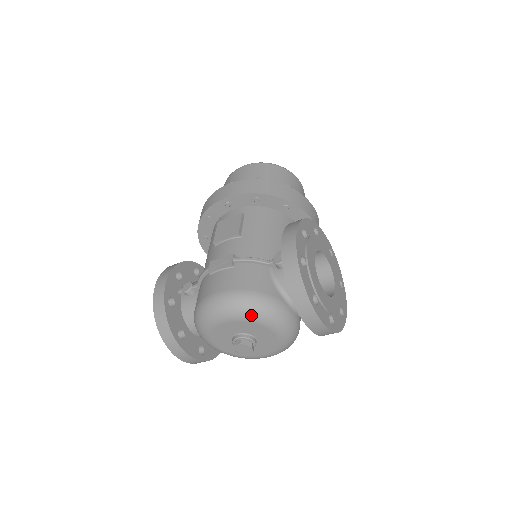
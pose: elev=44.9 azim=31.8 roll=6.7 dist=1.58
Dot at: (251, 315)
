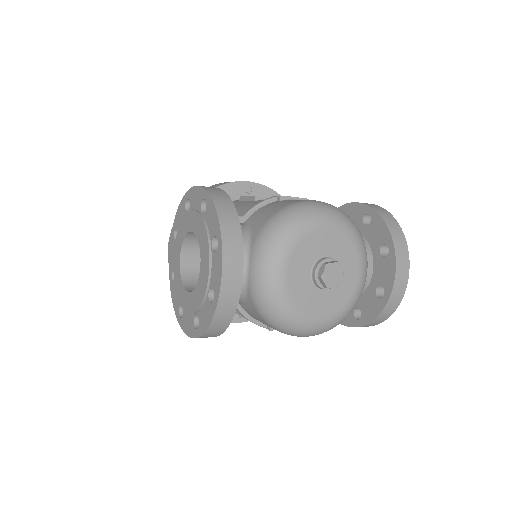
Dot at: (354, 232)
